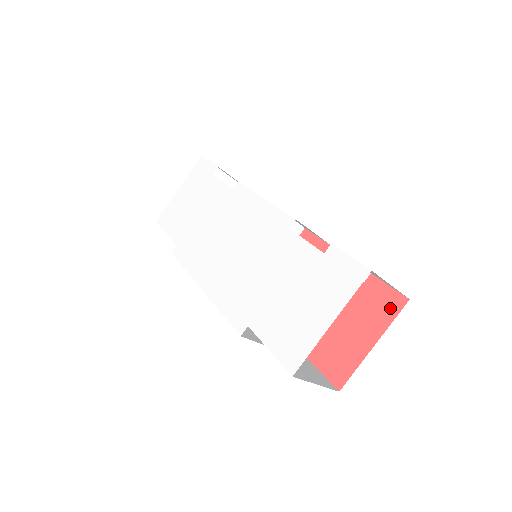
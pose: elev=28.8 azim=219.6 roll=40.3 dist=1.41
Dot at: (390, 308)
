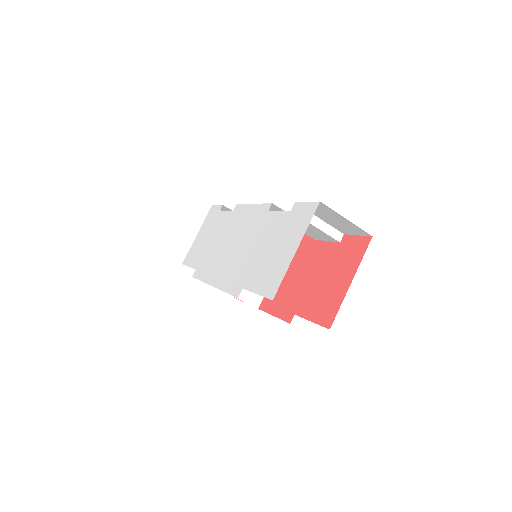
Dot at: (360, 250)
